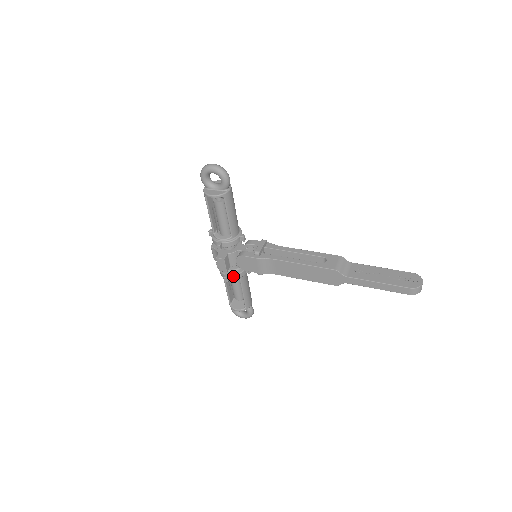
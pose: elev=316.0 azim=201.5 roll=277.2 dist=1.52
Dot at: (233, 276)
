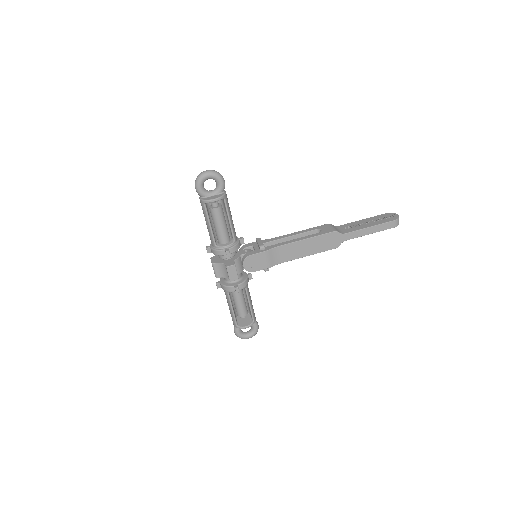
Dot at: (241, 284)
